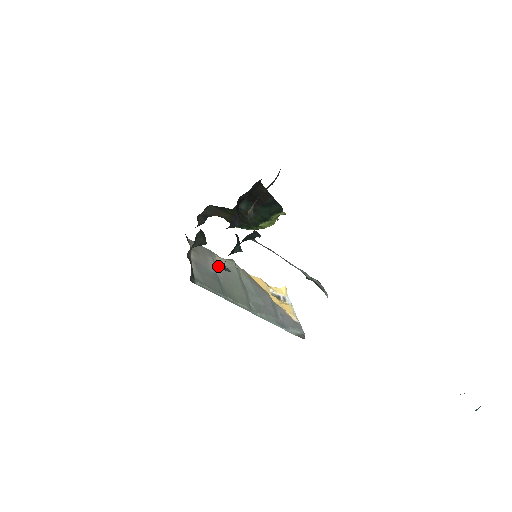
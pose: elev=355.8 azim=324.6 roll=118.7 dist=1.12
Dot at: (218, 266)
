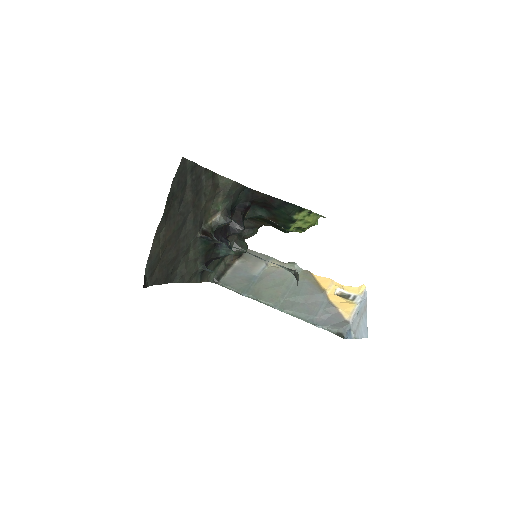
Dot at: (268, 269)
